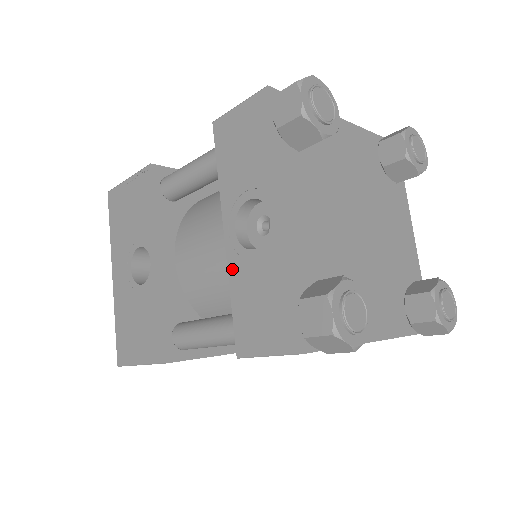
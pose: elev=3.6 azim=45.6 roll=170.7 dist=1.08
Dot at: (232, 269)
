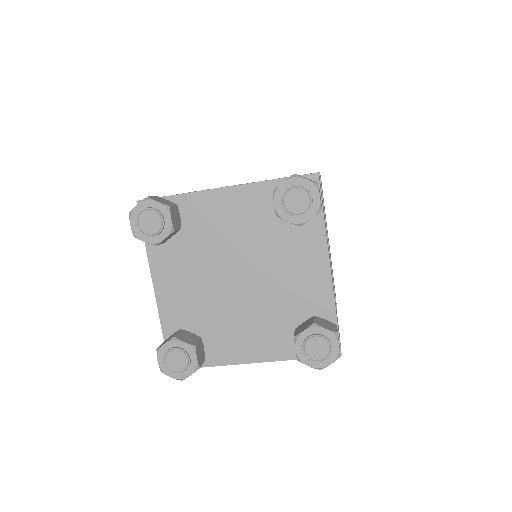
Dot at: occluded
